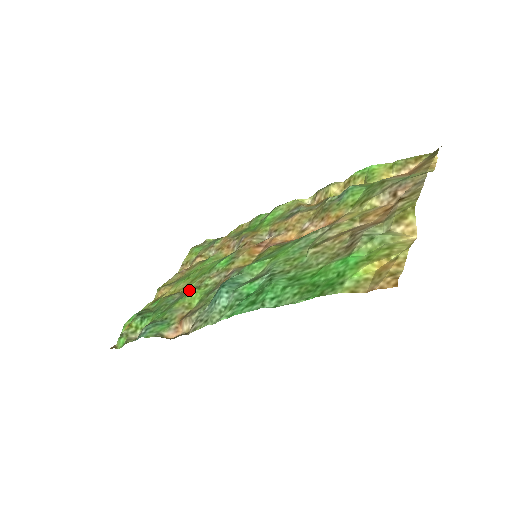
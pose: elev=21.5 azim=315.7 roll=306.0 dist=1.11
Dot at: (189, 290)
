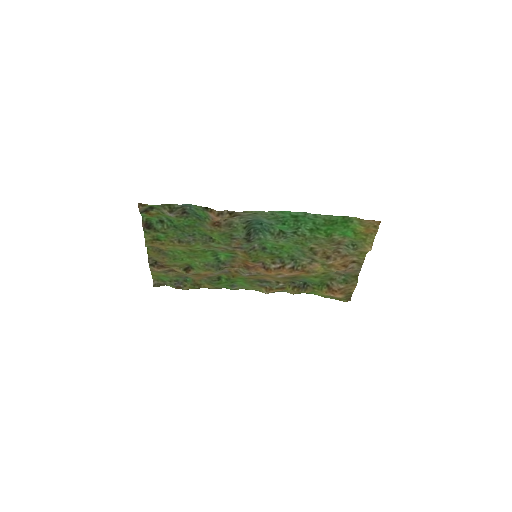
Dot at: (200, 242)
